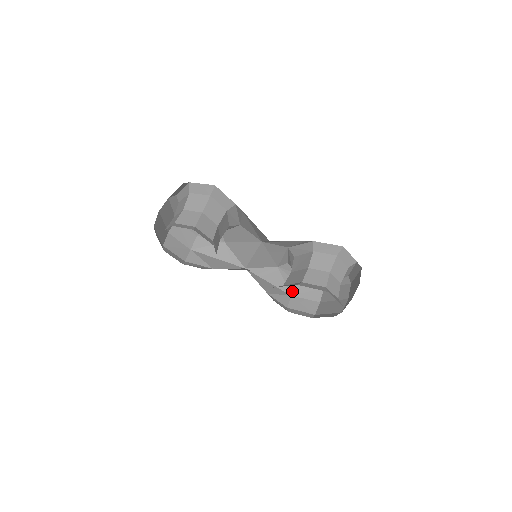
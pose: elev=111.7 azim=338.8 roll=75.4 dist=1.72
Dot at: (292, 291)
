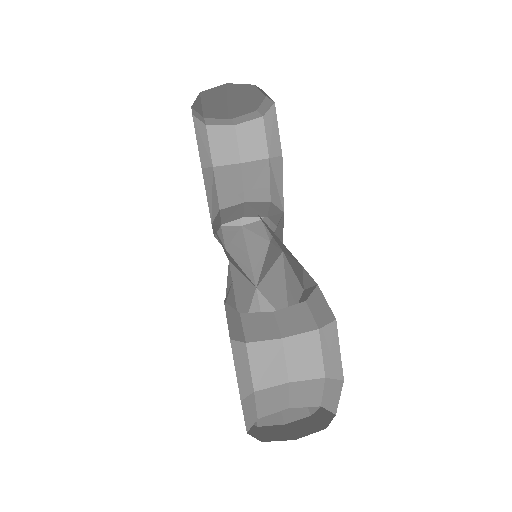
Dot at: occluded
